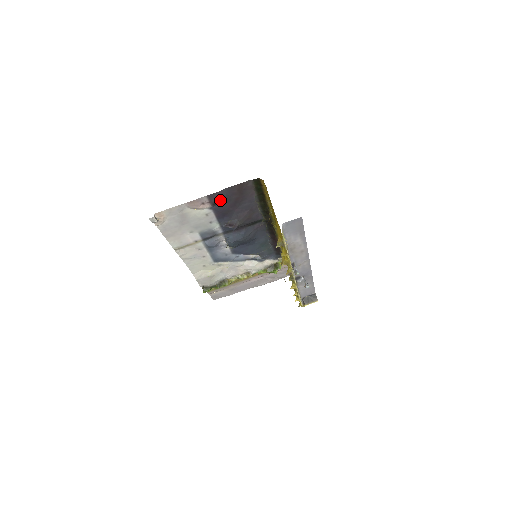
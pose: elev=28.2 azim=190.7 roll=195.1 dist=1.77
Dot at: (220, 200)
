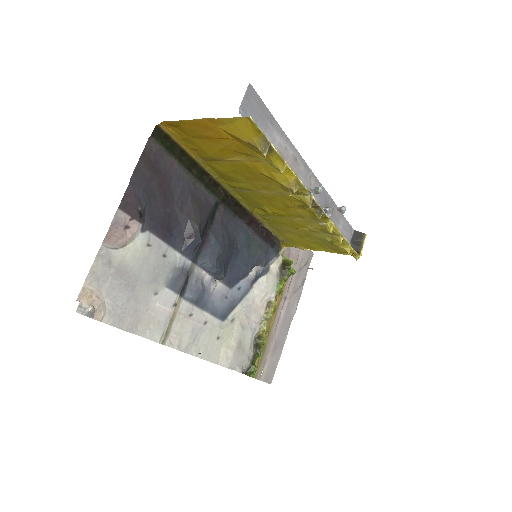
Dot at: (142, 204)
